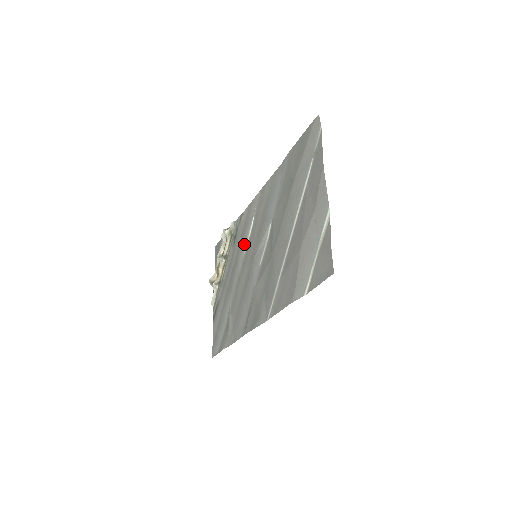
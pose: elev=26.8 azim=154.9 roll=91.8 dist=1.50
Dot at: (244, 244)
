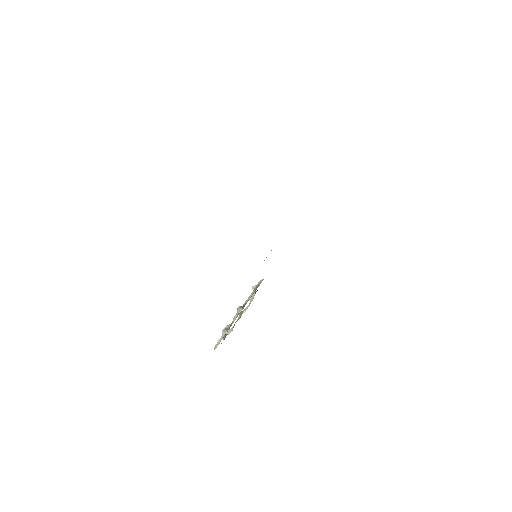
Dot at: occluded
